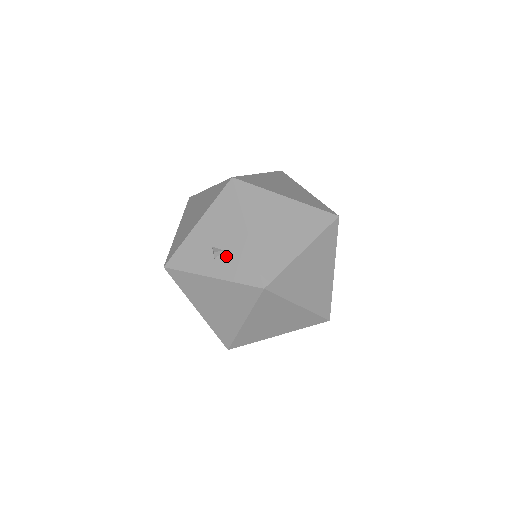
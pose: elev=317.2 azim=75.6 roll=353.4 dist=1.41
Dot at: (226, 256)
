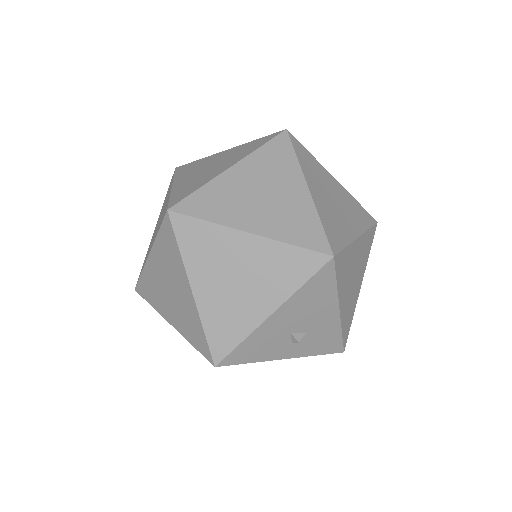
Dot at: (308, 338)
